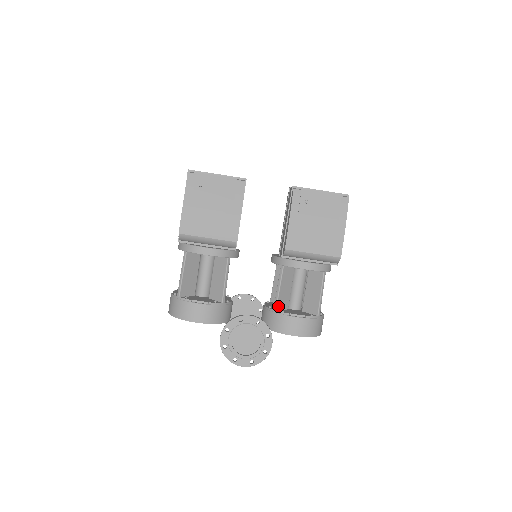
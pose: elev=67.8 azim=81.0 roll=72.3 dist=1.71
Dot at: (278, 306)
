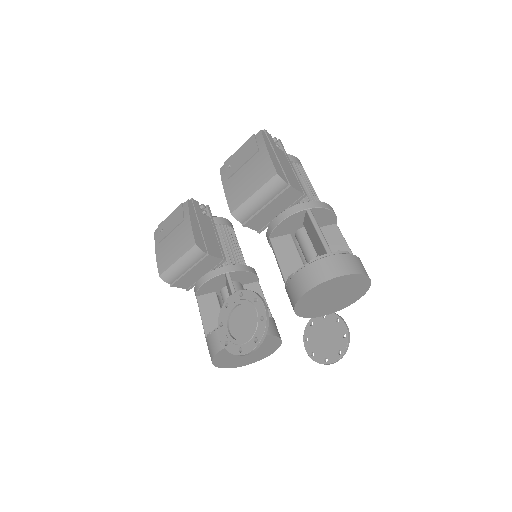
Dot at: (287, 278)
